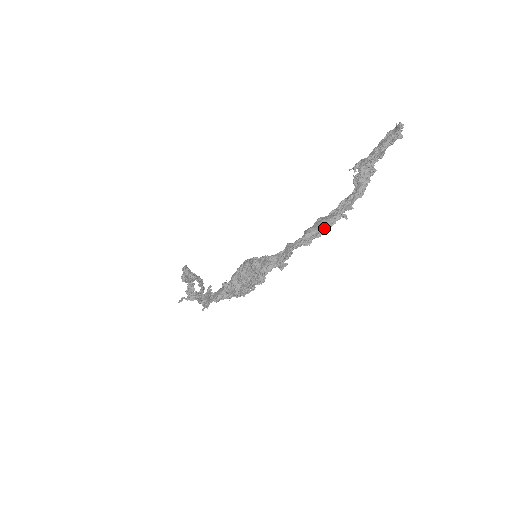
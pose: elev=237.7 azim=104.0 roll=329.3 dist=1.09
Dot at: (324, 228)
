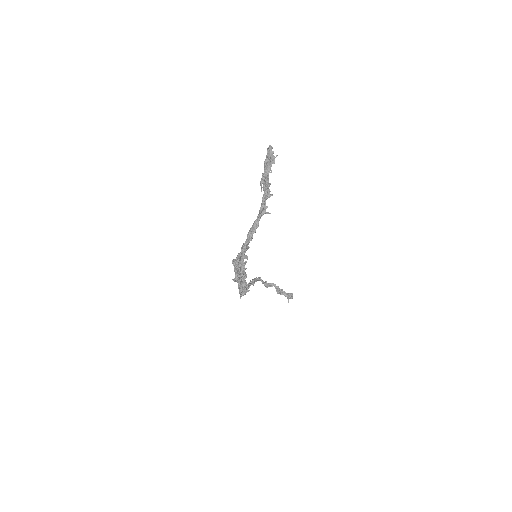
Dot at: (254, 226)
